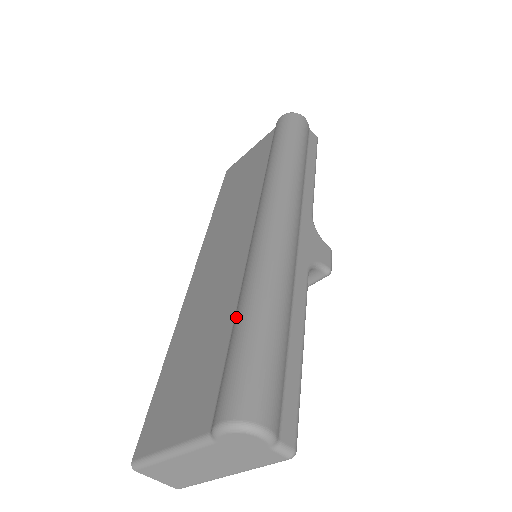
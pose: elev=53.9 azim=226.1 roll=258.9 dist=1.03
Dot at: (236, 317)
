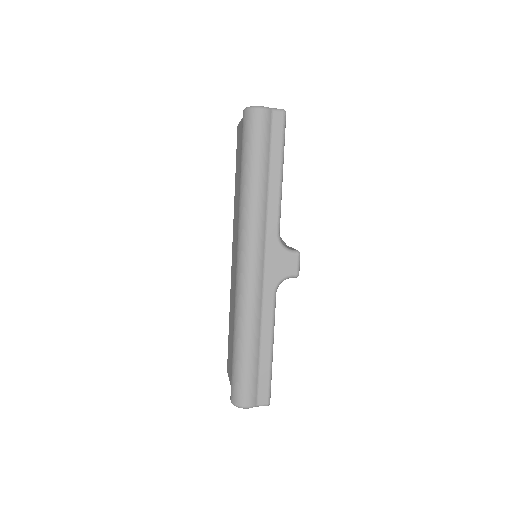
Dot at: occluded
